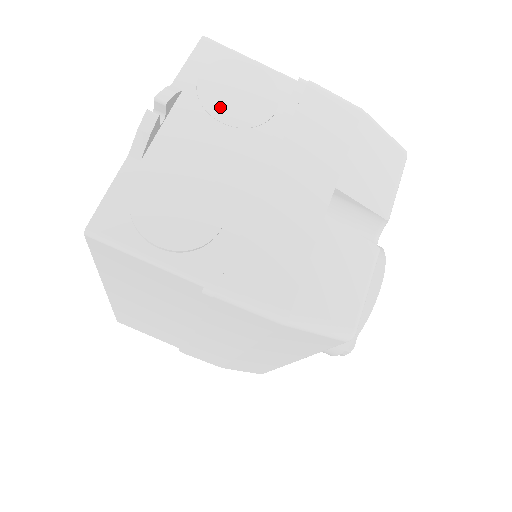
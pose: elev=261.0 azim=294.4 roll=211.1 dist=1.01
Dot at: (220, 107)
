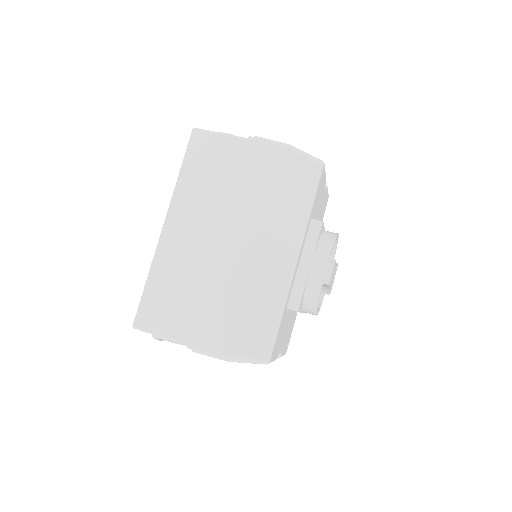
Dot at: occluded
